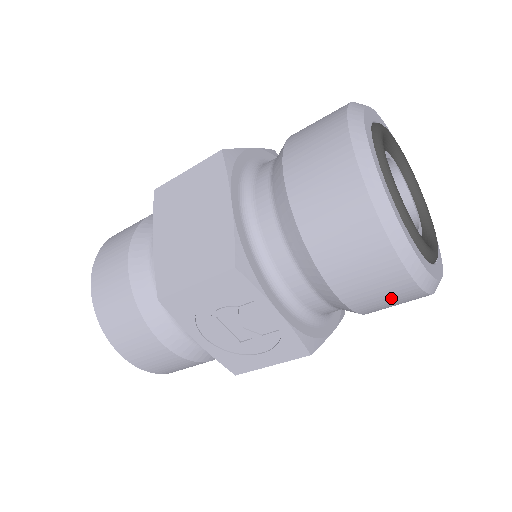
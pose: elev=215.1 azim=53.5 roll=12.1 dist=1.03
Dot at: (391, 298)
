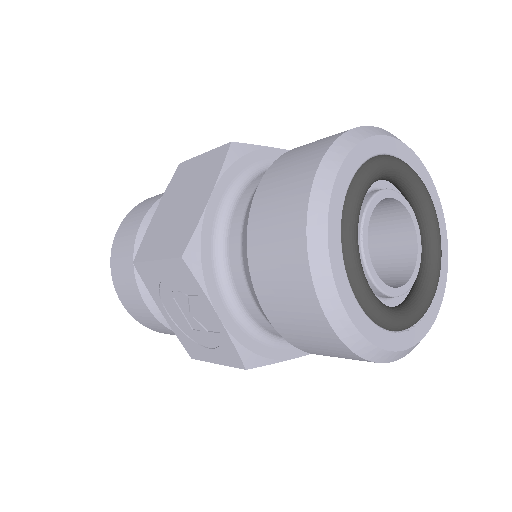
Dot at: (324, 347)
